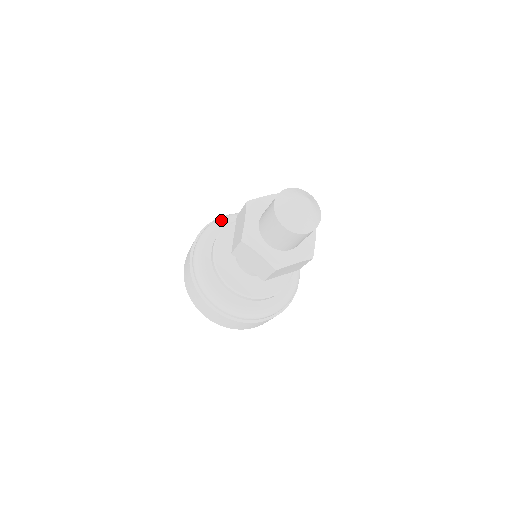
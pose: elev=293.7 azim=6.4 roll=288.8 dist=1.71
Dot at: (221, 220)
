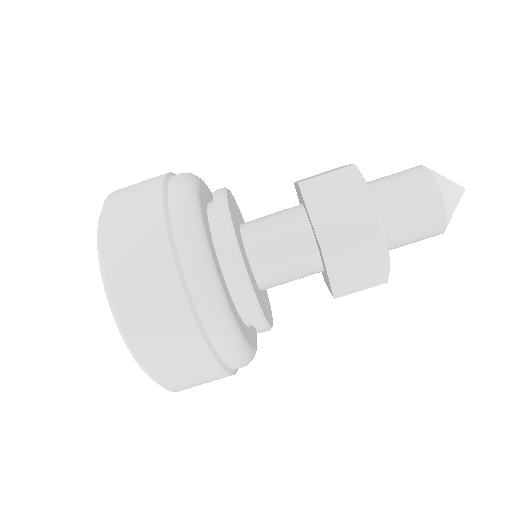
Dot at: occluded
